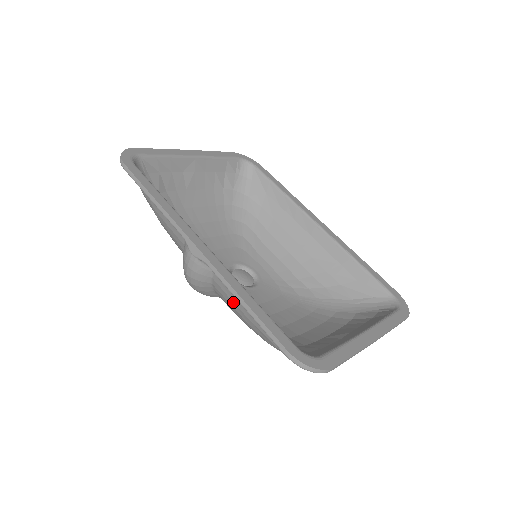
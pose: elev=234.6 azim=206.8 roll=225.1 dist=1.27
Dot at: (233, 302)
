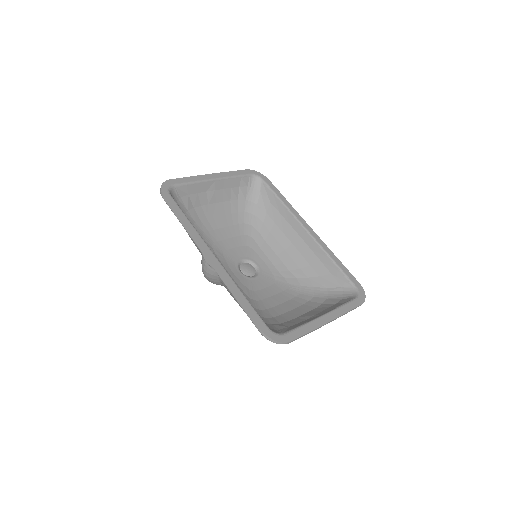
Dot at: occluded
